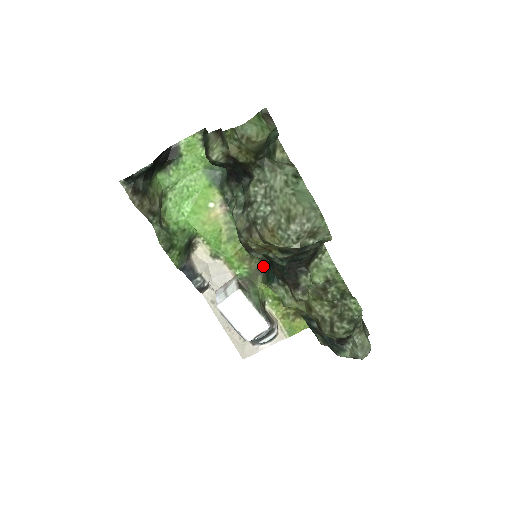
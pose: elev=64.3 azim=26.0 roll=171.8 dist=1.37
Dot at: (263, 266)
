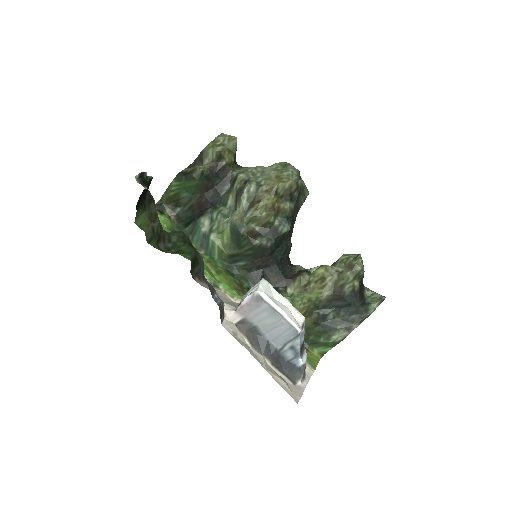
Dot at: occluded
